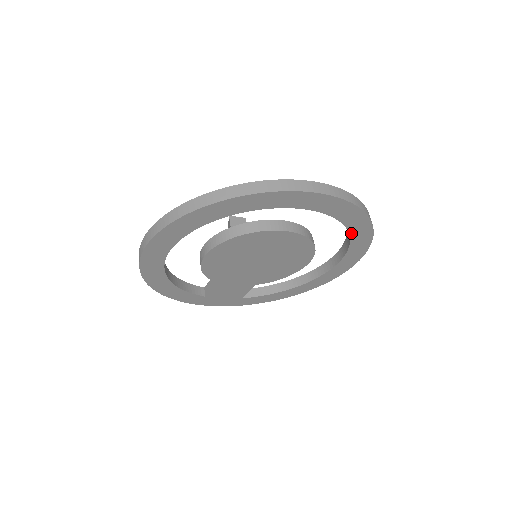
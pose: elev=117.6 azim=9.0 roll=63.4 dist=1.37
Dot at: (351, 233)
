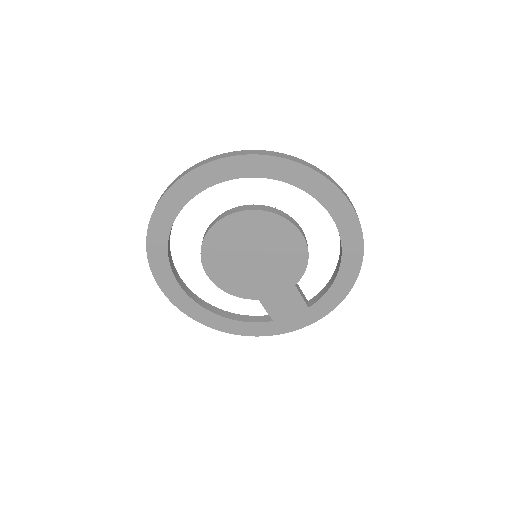
Dot at: (282, 179)
